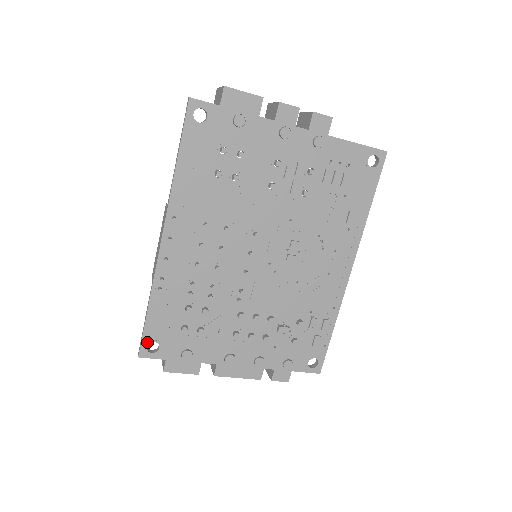
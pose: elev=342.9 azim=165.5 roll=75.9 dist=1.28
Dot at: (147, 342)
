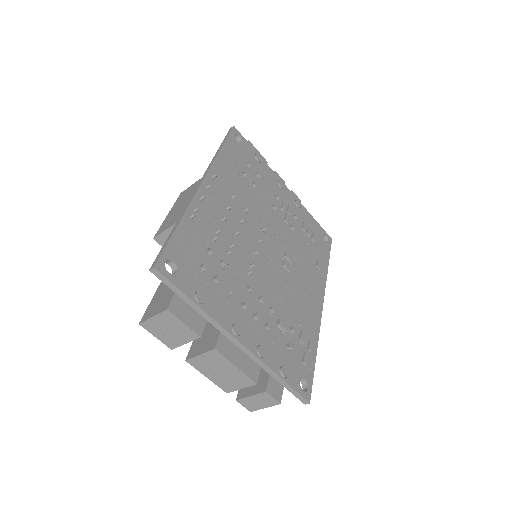
Dot at: (167, 257)
